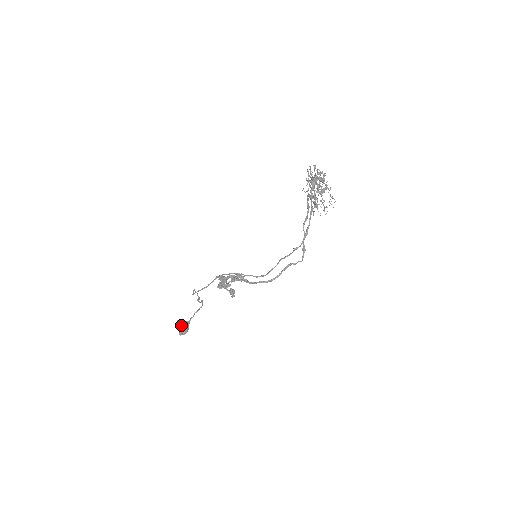
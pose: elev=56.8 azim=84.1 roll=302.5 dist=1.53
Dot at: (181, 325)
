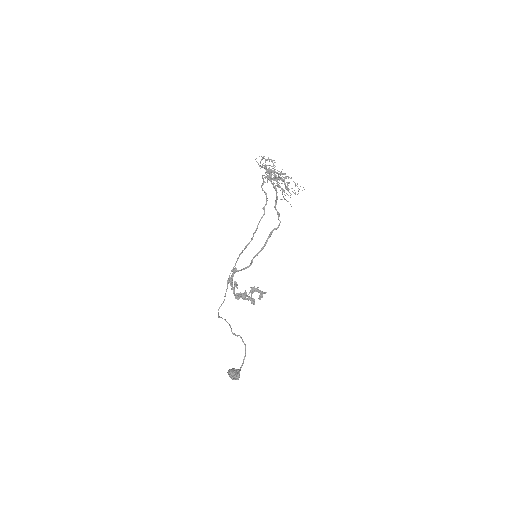
Dot at: (231, 371)
